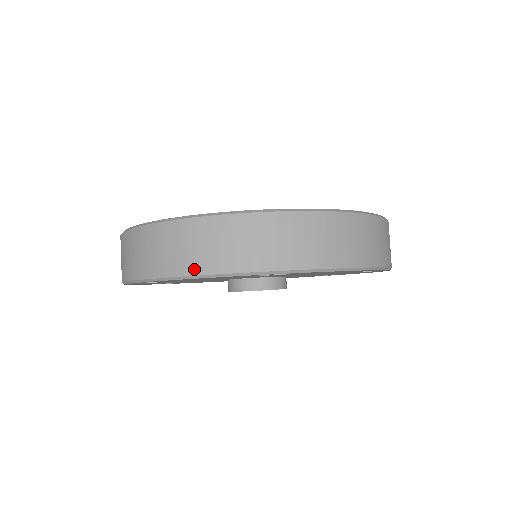
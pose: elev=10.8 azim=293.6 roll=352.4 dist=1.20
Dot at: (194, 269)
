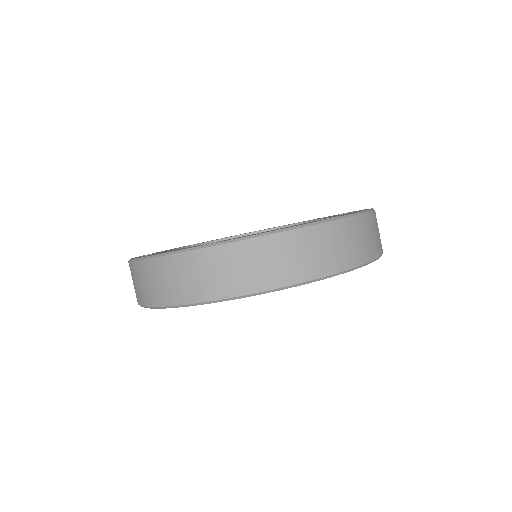
Dot at: (299, 277)
